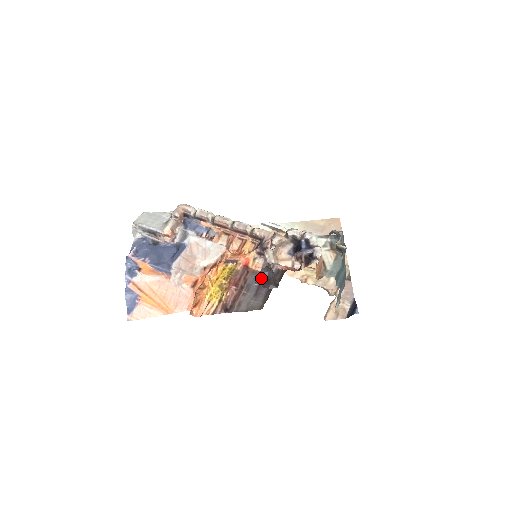
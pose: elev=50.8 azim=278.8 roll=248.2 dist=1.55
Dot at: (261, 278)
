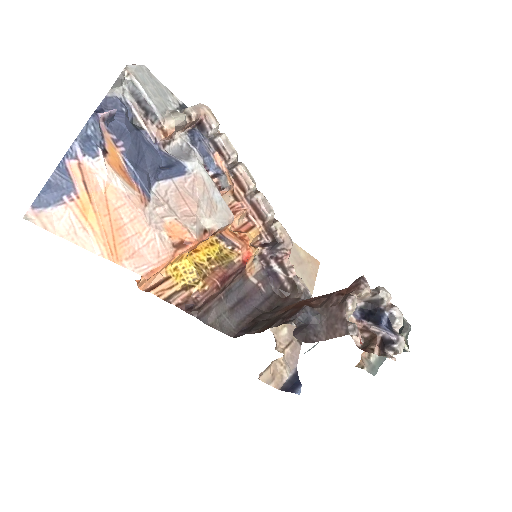
Dot at: (303, 320)
